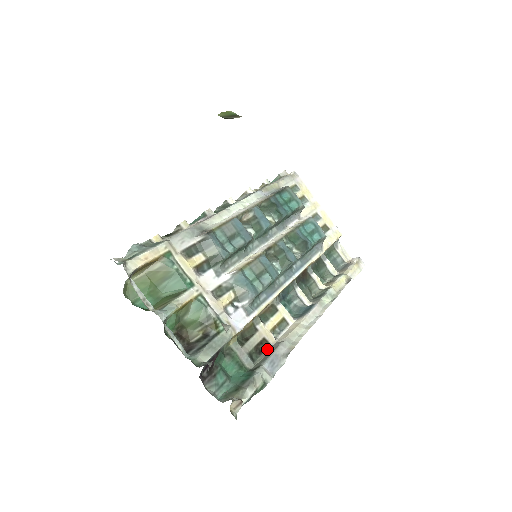
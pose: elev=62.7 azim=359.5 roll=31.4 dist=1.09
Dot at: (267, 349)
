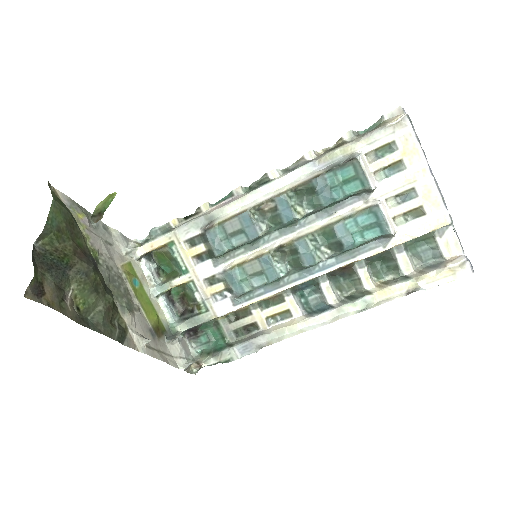
Dot at: (255, 332)
